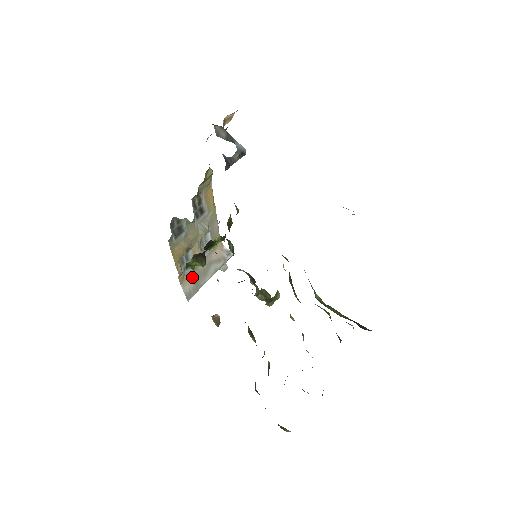
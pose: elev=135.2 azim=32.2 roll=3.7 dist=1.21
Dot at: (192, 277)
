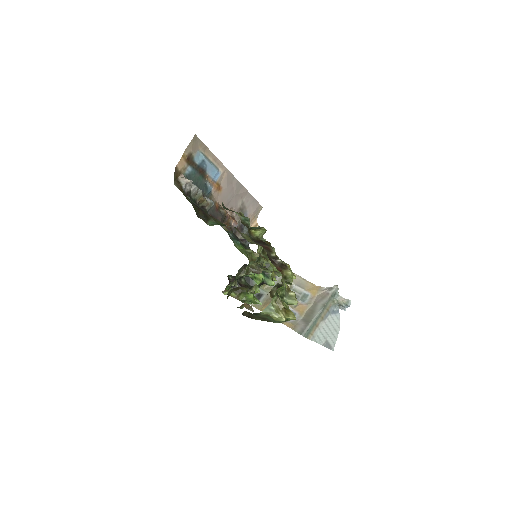
Dot at: (302, 320)
